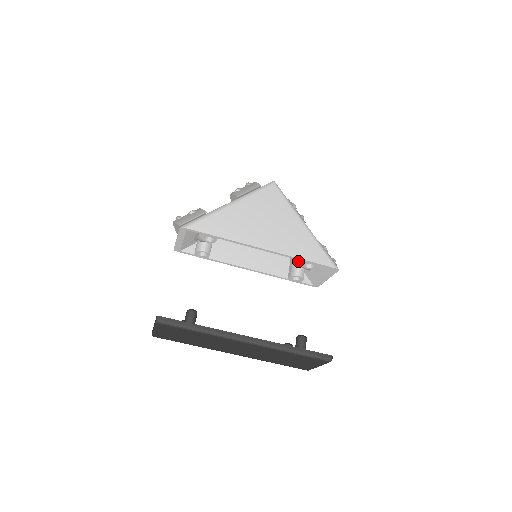
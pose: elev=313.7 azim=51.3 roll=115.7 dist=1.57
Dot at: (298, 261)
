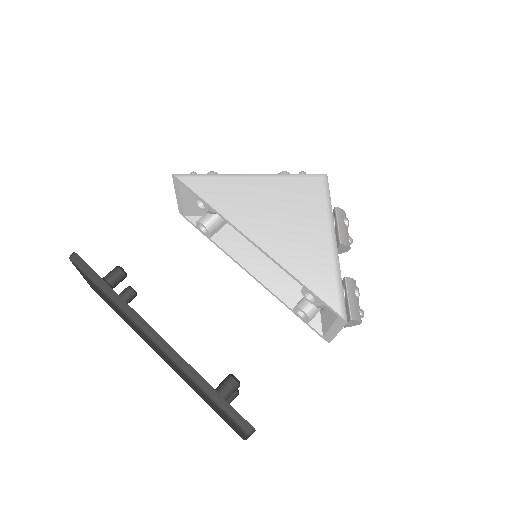
Dot at: occluded
